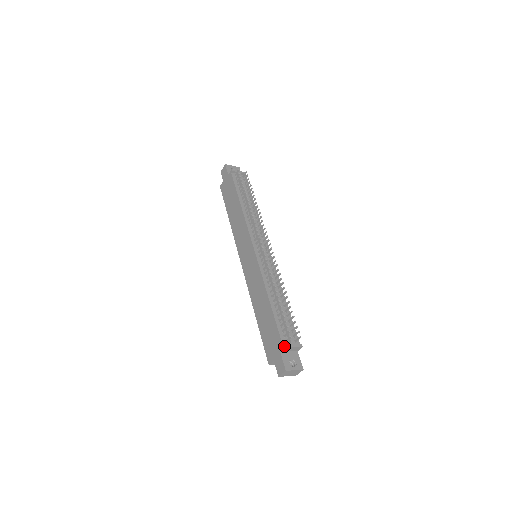
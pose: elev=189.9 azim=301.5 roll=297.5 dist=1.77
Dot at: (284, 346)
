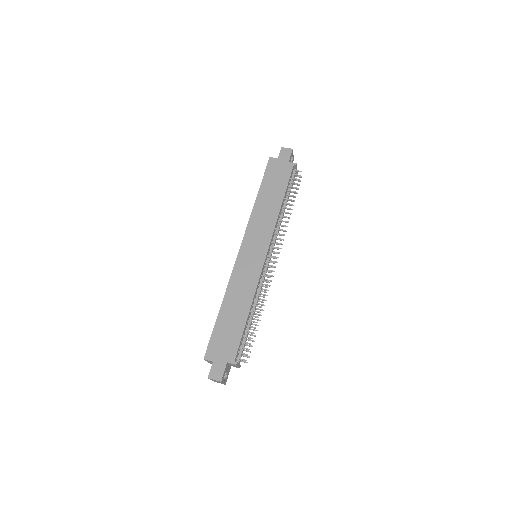
Dot at: (236, 363)
